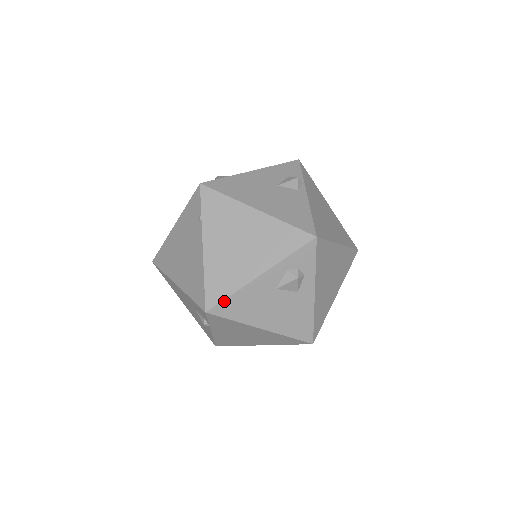
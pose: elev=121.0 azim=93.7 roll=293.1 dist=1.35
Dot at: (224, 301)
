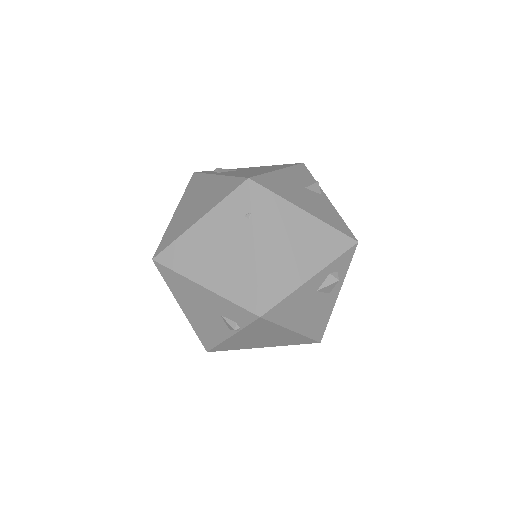
Dot at: (278, 305)
